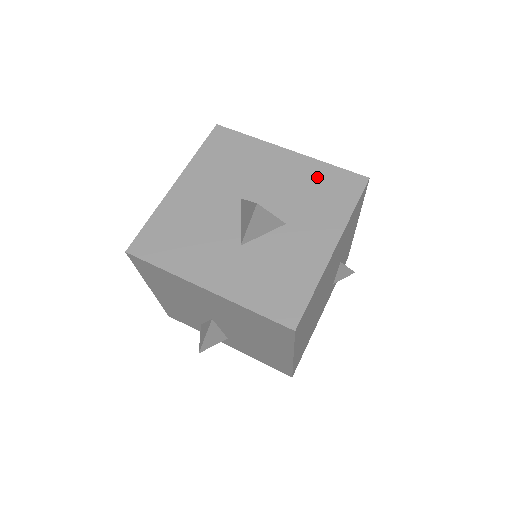
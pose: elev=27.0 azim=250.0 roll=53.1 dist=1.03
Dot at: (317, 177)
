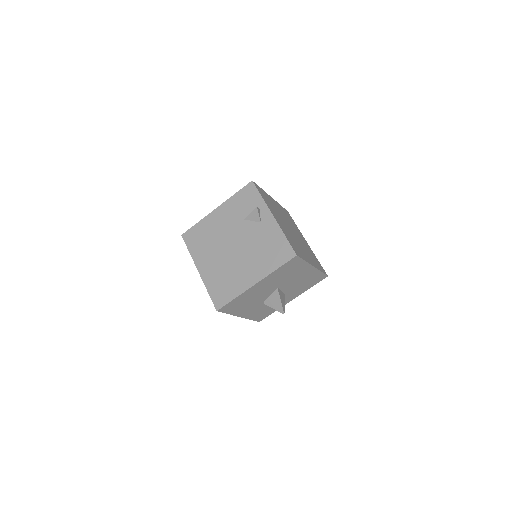
Dot at: (312, 277)
